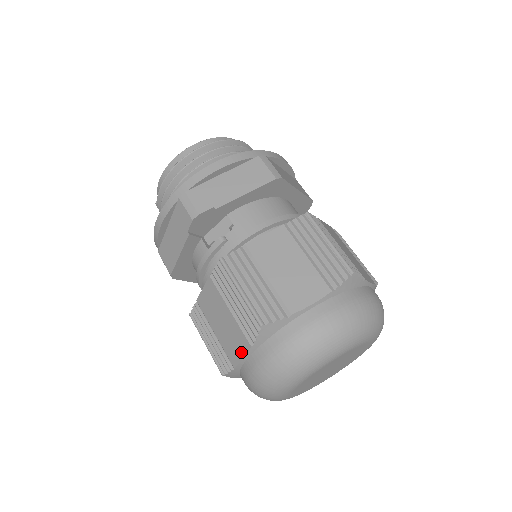
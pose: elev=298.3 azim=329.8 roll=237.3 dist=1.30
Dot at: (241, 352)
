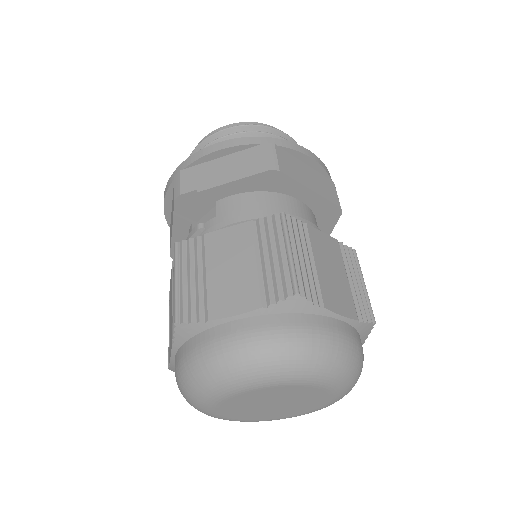
Dot at: occluded
